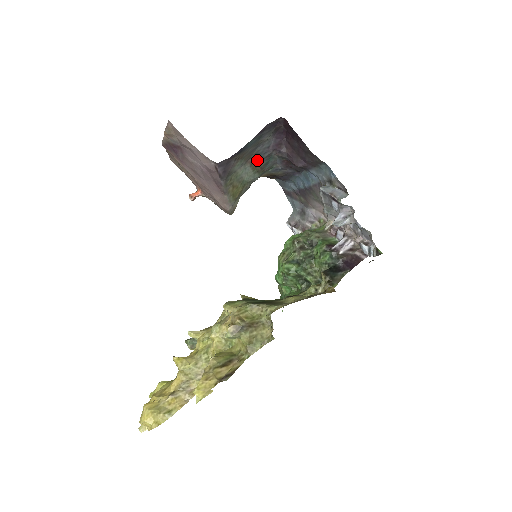
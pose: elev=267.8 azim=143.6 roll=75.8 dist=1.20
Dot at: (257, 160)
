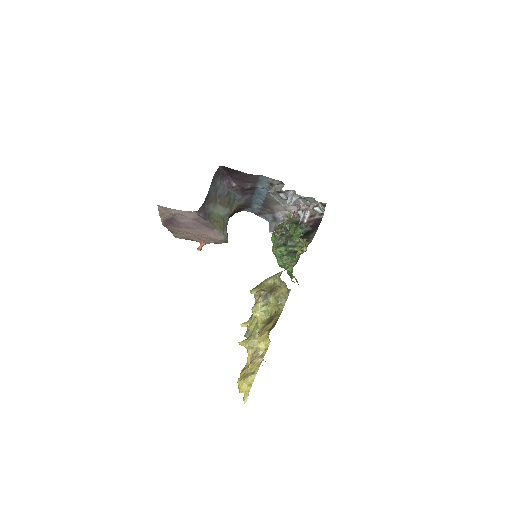
Dot at: (222, 199)
